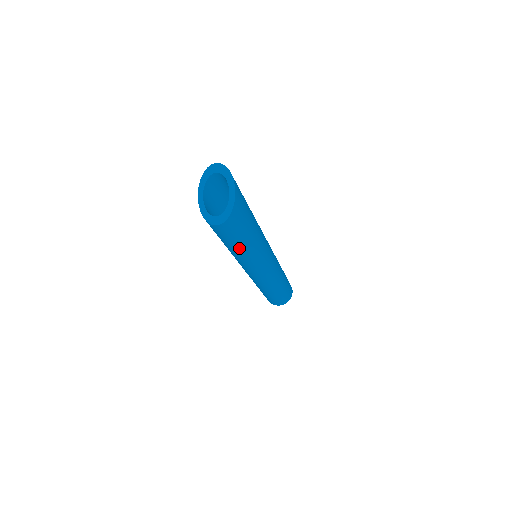
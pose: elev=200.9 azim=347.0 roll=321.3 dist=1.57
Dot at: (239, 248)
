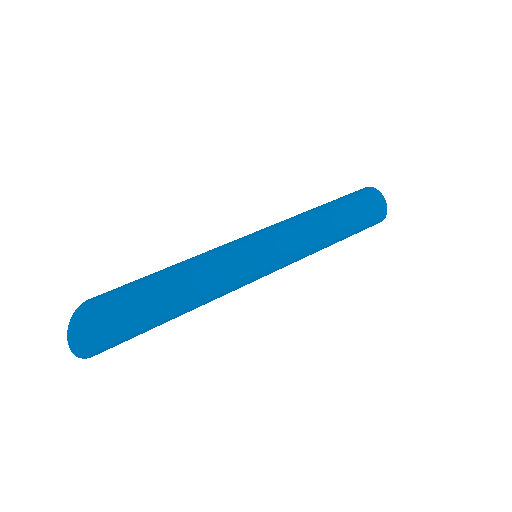
Dot at: occluded
